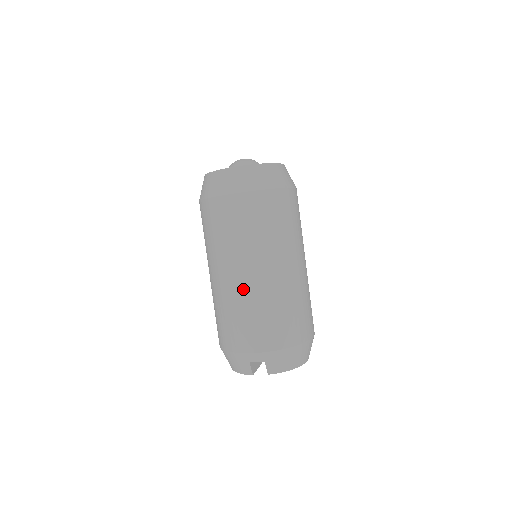
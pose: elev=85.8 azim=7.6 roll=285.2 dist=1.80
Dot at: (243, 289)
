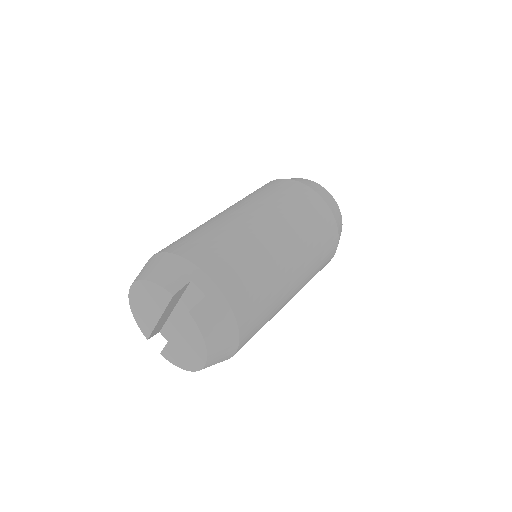
Dot at: (260, 236)
